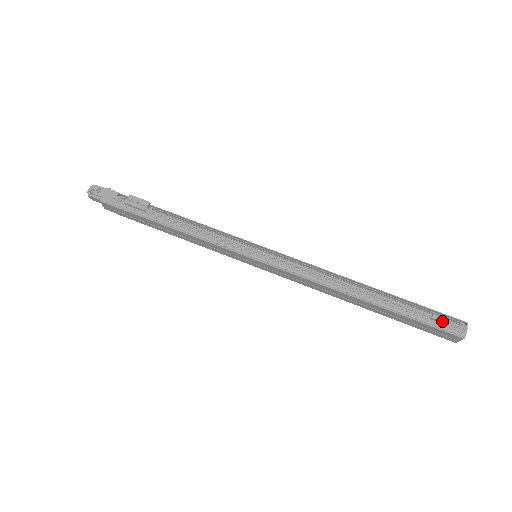
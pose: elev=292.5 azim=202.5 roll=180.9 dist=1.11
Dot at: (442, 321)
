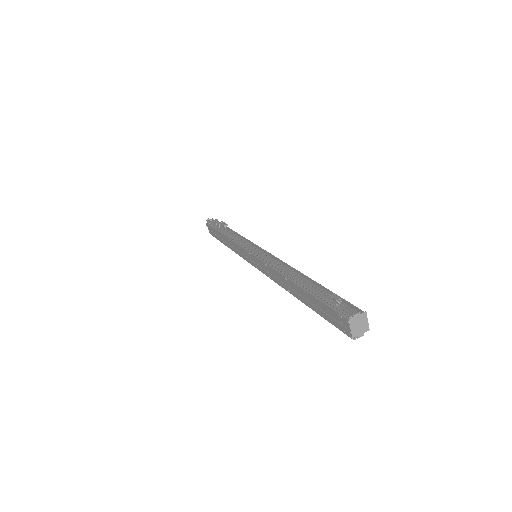
Dot at: (336, 298)
